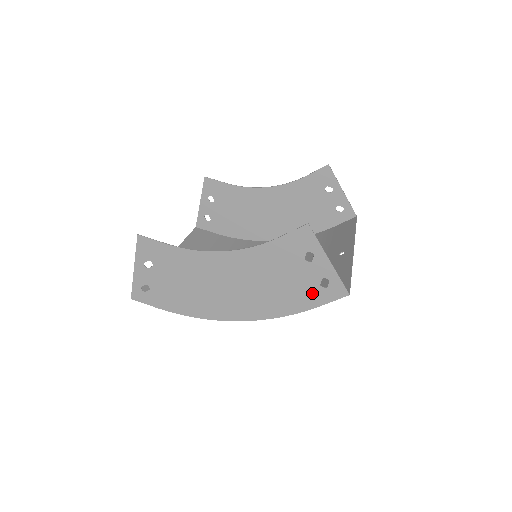
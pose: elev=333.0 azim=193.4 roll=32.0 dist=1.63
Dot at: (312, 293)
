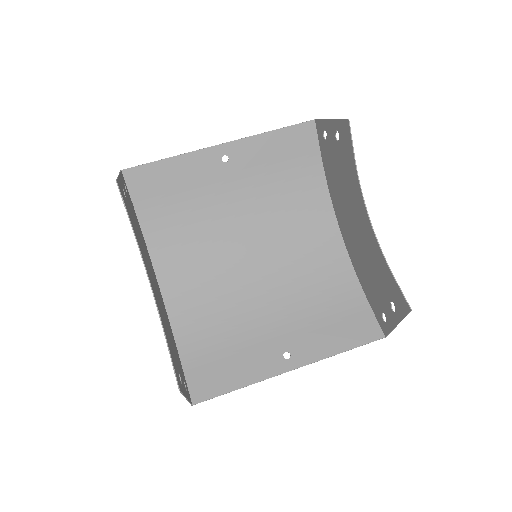
Dot at: (181, 370)
